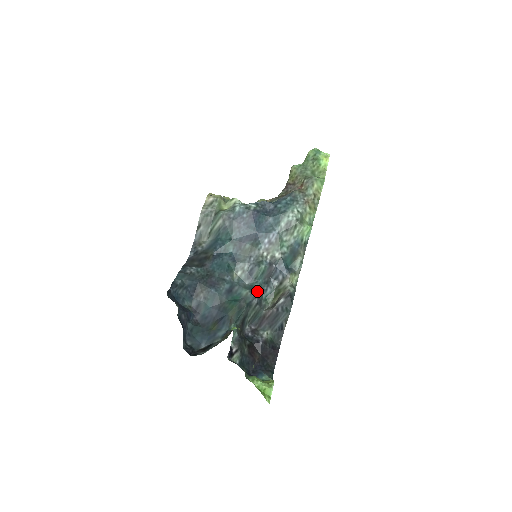
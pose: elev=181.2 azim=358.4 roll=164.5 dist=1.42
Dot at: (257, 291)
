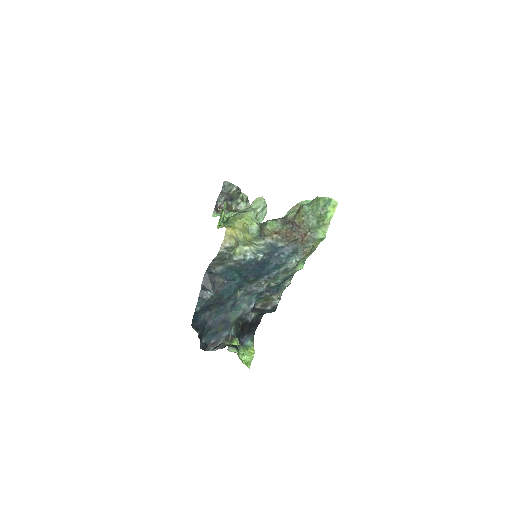
Dot at: (253, 306)
